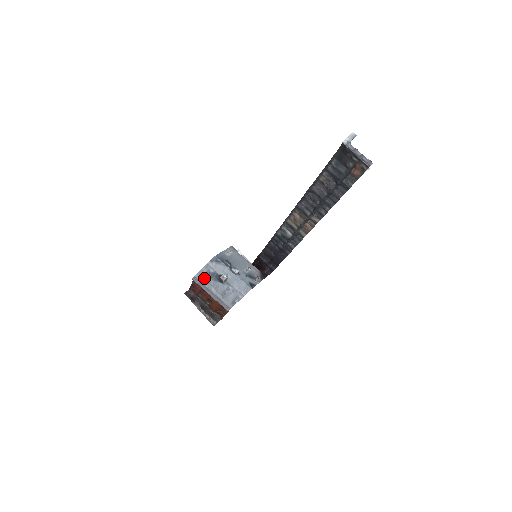
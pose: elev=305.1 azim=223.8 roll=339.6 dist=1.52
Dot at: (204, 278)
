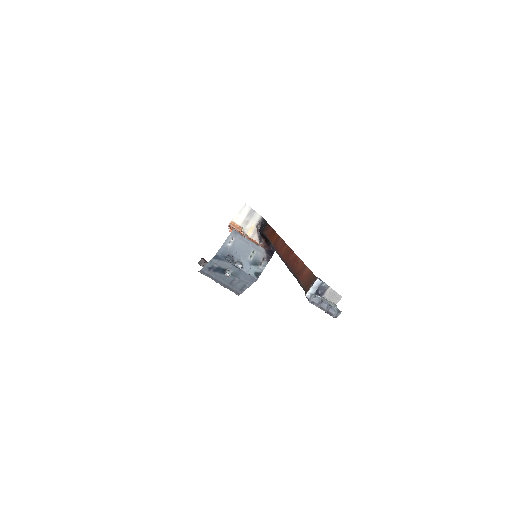
Dot at: (210, 271)
